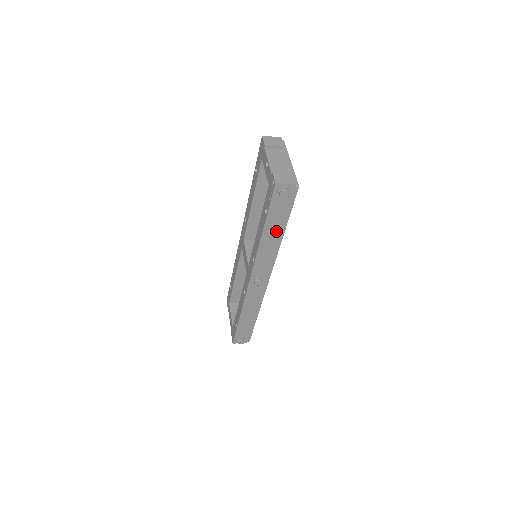
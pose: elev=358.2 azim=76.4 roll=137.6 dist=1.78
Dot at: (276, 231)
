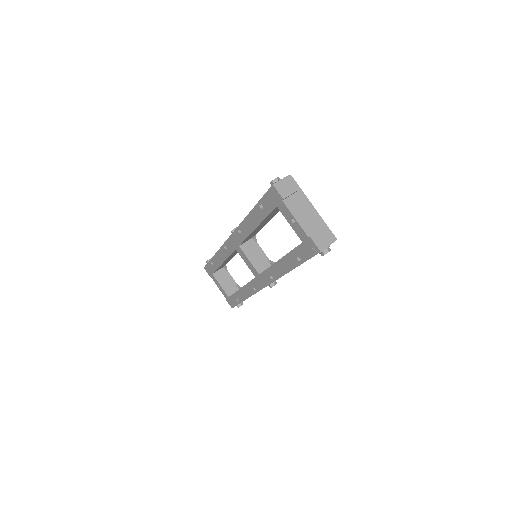
Dot at: occluded
